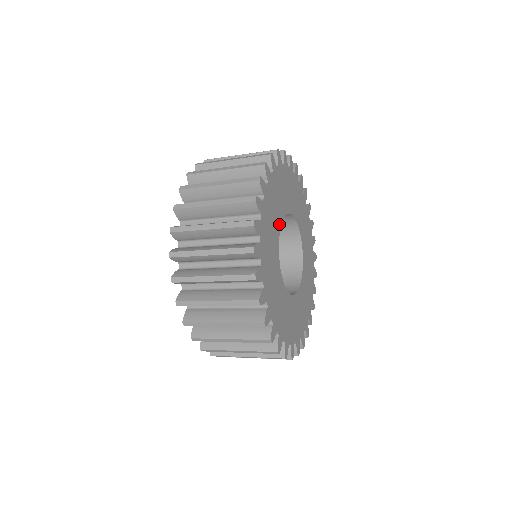
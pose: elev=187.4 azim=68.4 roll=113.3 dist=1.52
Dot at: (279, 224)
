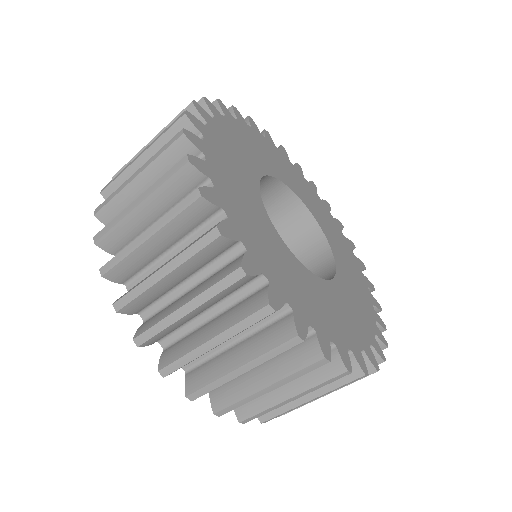
Dot at: (258, 201)
